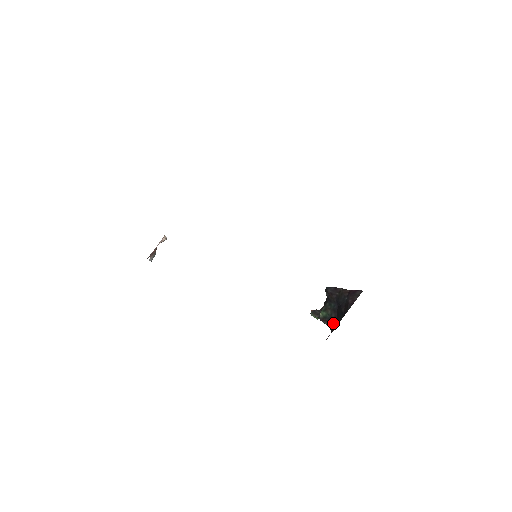
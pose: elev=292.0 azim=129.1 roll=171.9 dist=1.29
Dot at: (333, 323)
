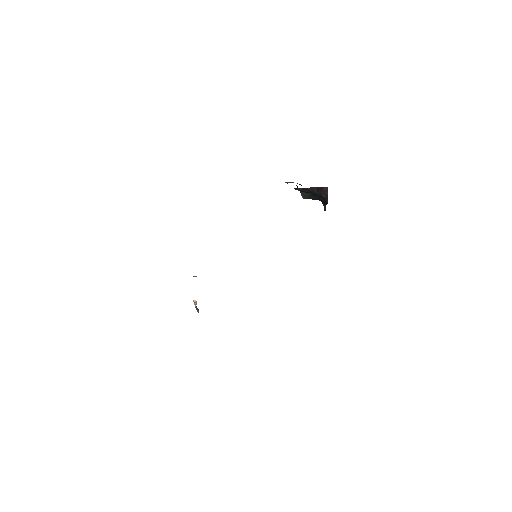
Dot at: occluded
